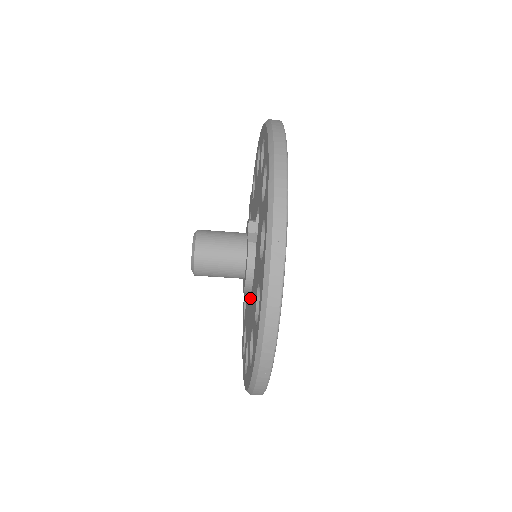
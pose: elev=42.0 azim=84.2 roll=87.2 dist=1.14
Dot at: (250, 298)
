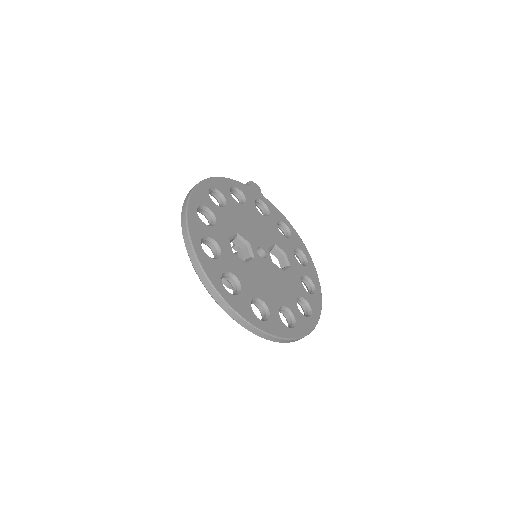
Dot at: occluded
